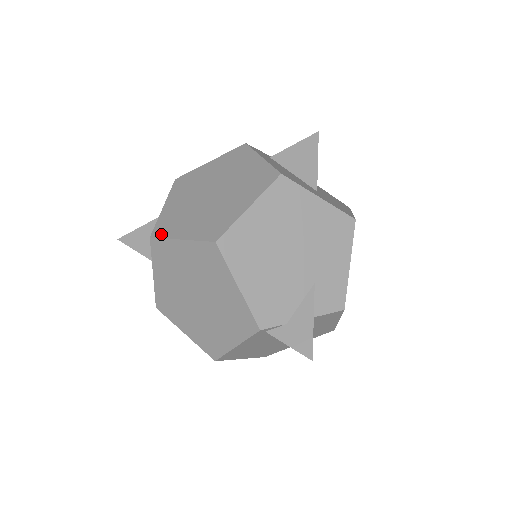
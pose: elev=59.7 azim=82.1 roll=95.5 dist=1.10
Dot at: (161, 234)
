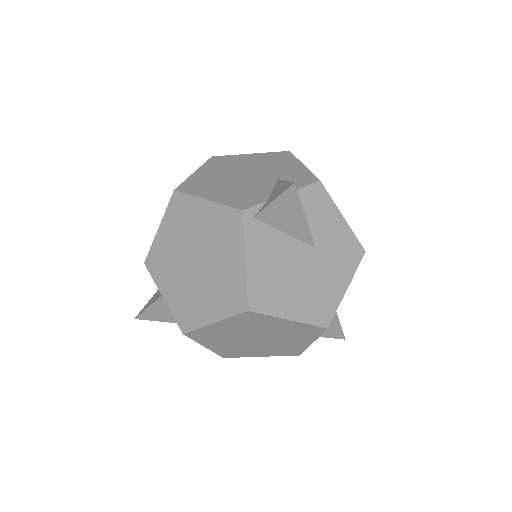
Dot at: (150, 251)
